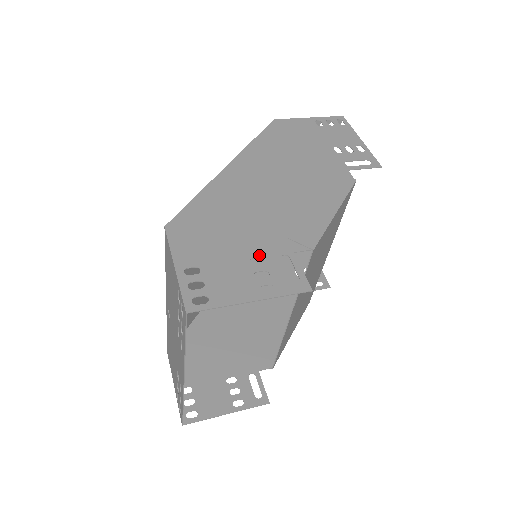
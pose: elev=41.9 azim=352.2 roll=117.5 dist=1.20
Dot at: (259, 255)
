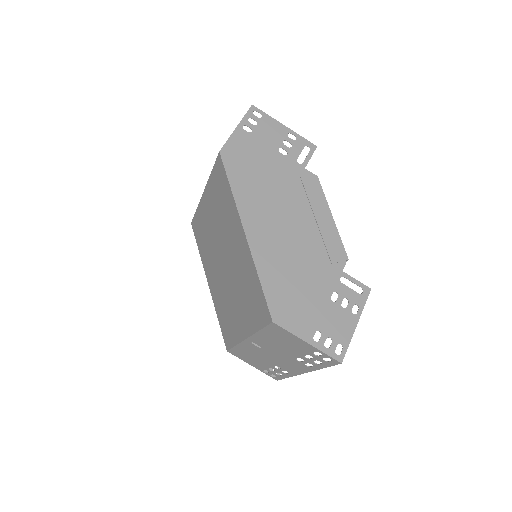
Dot at: (332, 291)
